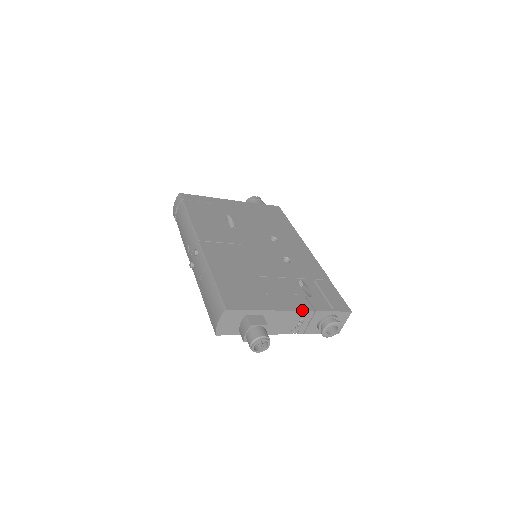
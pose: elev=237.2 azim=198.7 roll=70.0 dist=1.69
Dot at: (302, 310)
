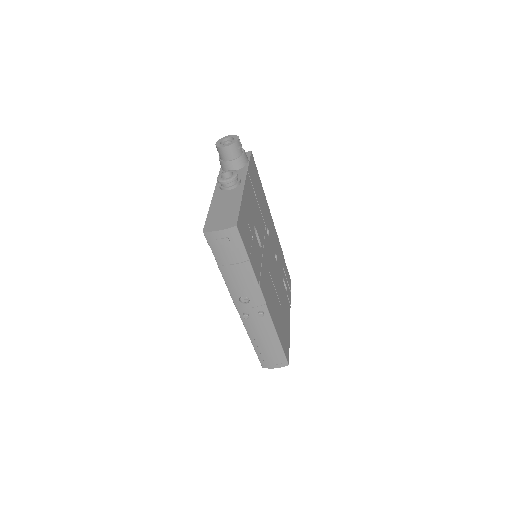
Dot at: occluded
